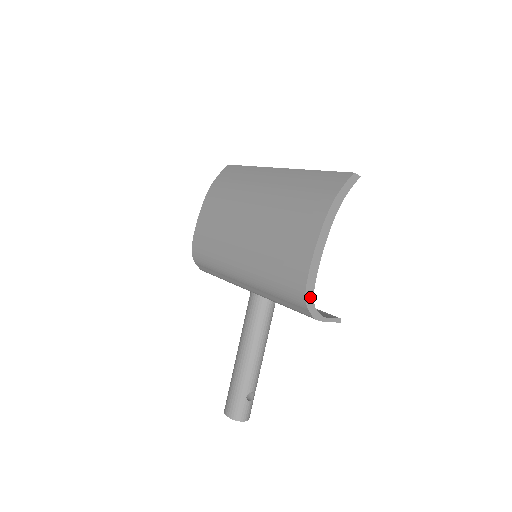
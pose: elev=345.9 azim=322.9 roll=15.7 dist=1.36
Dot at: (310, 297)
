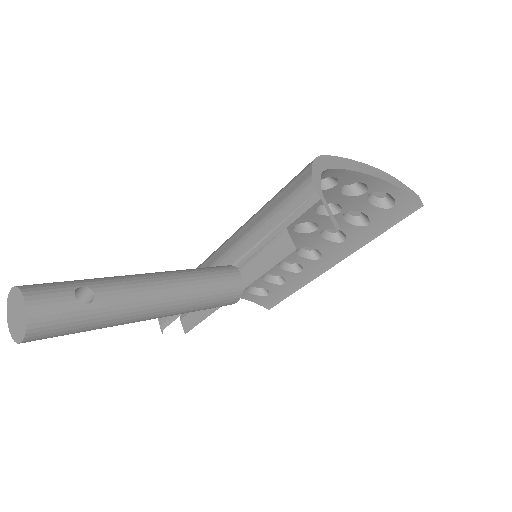
Dot at: (322, 164)
